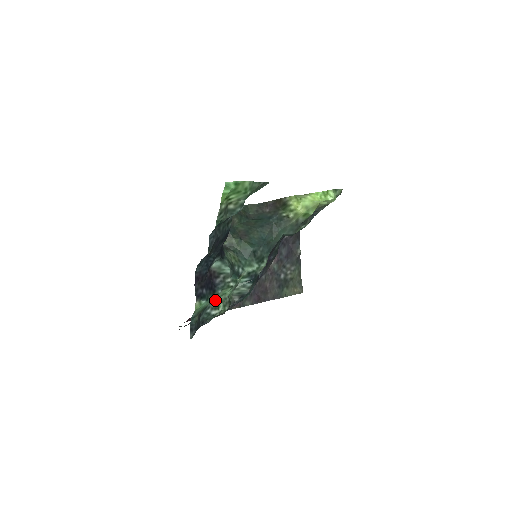
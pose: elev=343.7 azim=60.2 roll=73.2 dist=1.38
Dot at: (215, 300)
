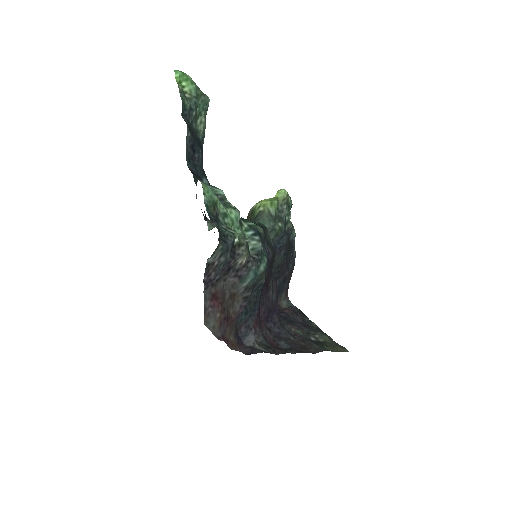
Dot at: (225, 221)
